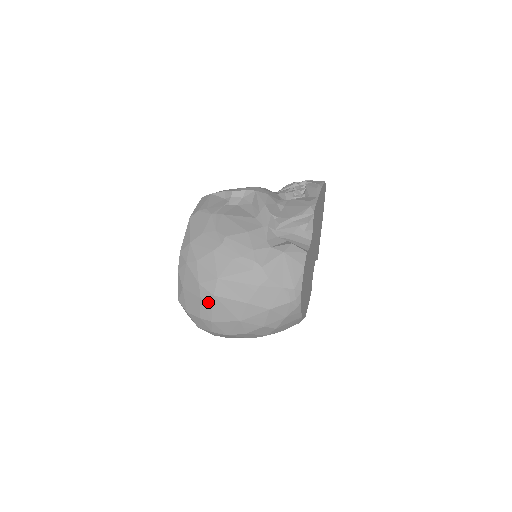
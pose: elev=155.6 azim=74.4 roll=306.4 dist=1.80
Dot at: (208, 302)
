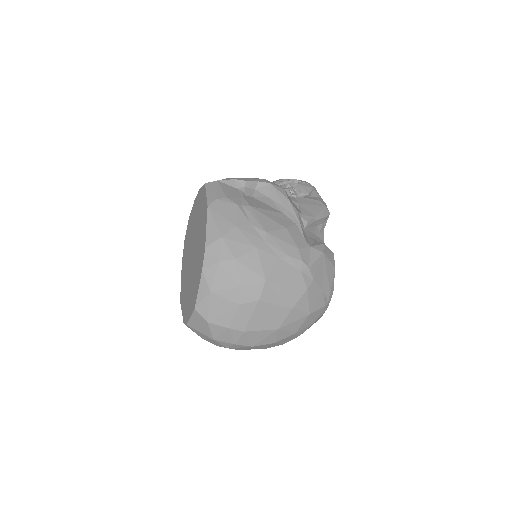
Dot at: (248, 308)
